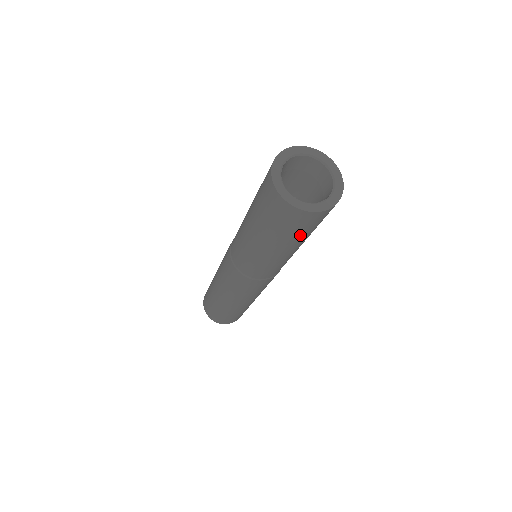
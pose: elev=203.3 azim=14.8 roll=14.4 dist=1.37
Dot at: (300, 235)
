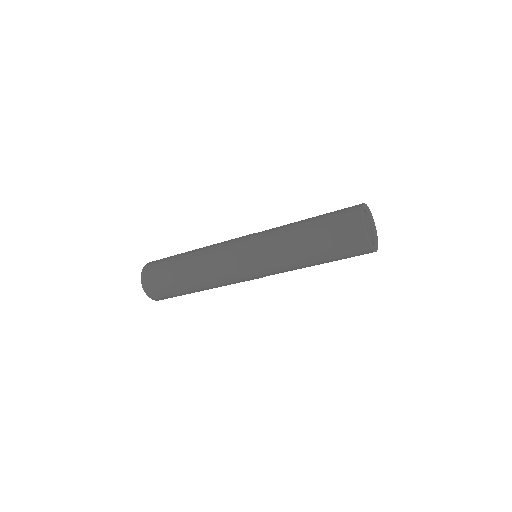
Dot at: (332, 245)
